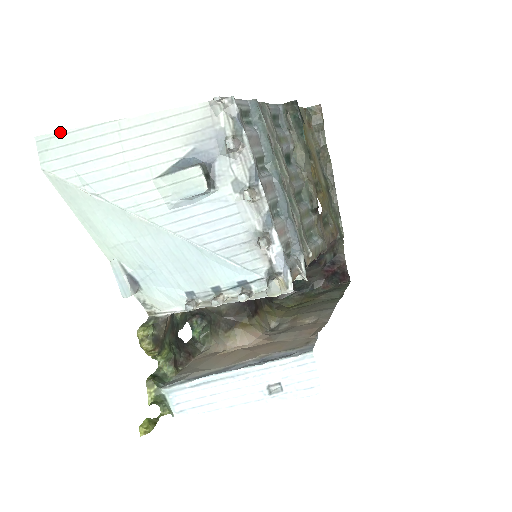
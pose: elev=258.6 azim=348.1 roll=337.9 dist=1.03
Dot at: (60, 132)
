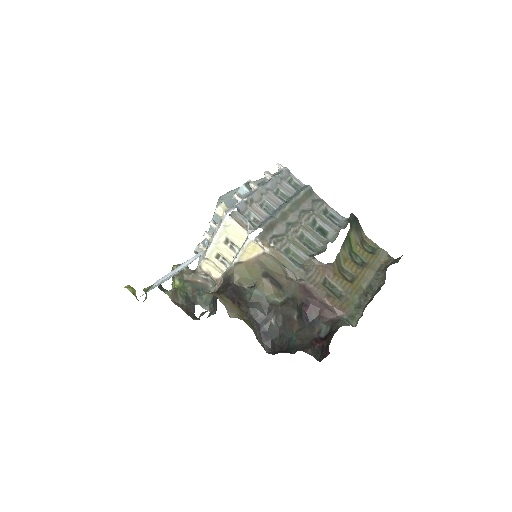
Dot at: occluded
